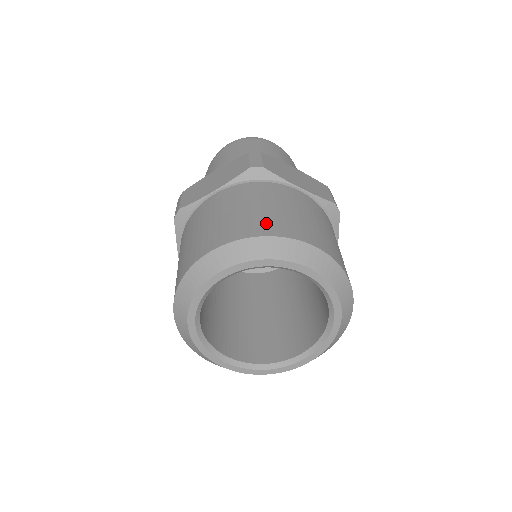
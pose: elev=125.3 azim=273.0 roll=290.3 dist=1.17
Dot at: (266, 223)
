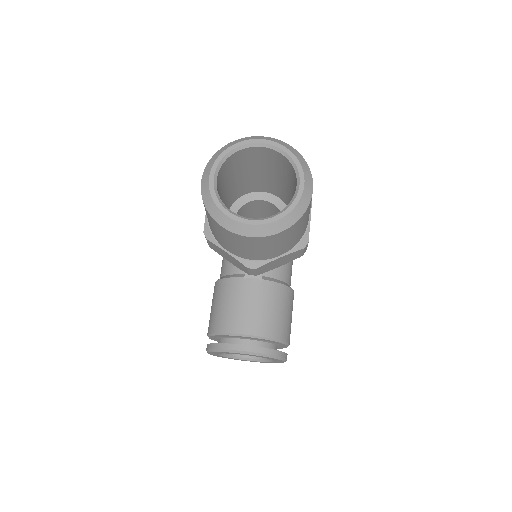
Dot at: occluded
